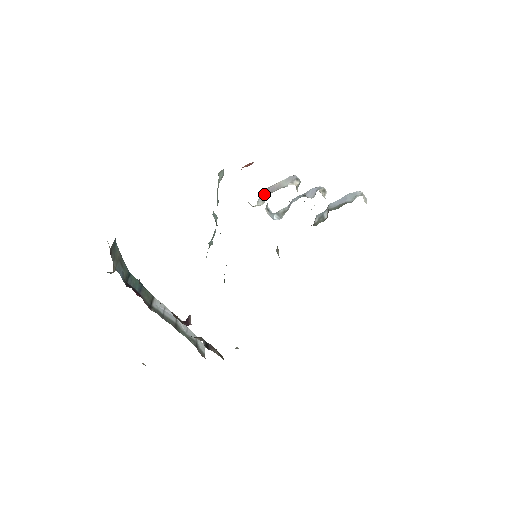
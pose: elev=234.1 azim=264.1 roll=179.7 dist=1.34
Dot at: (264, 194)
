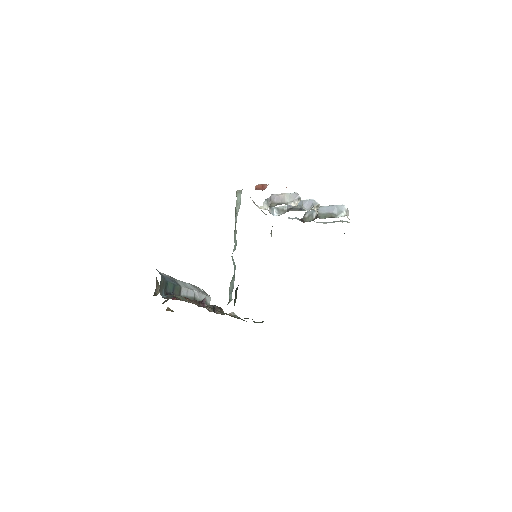
Dot at: (270, 201)
